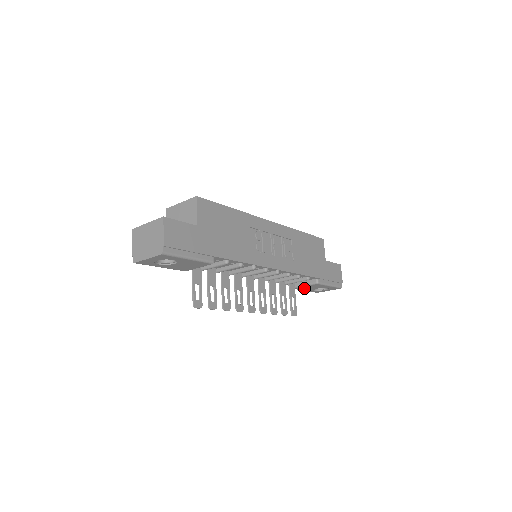
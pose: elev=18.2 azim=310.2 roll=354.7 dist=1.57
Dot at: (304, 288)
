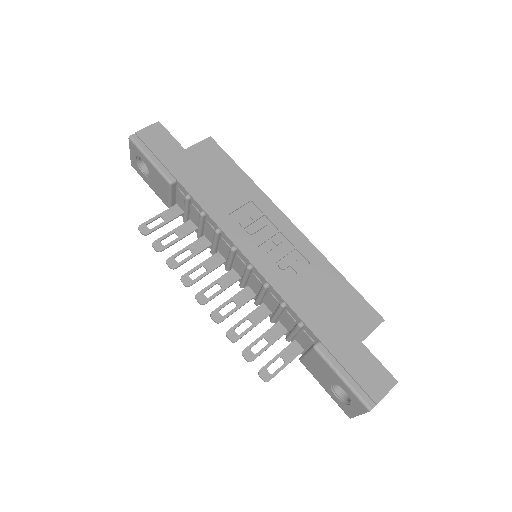
Dot at: (314, 369)
